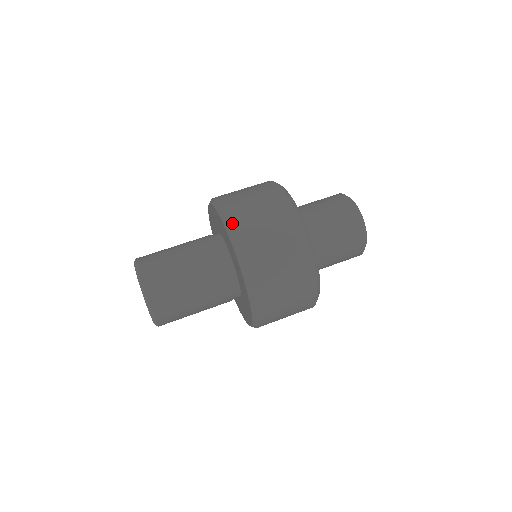
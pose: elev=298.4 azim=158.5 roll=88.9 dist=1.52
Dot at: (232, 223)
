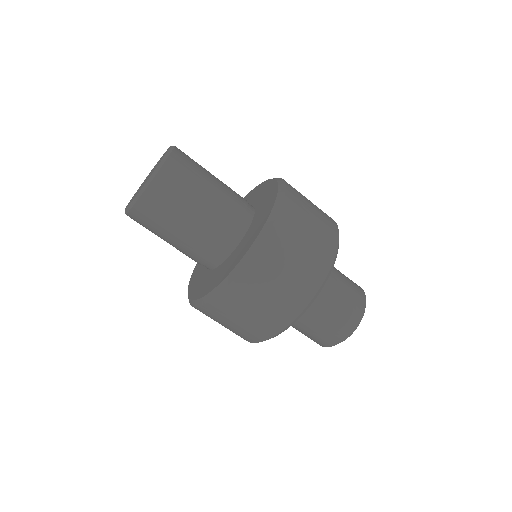
Dot at: (286, 182)
